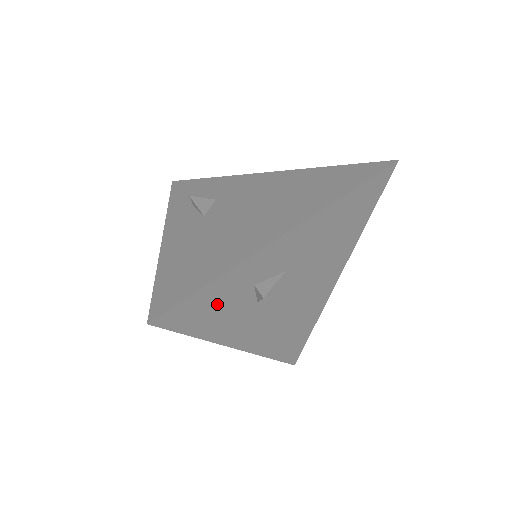
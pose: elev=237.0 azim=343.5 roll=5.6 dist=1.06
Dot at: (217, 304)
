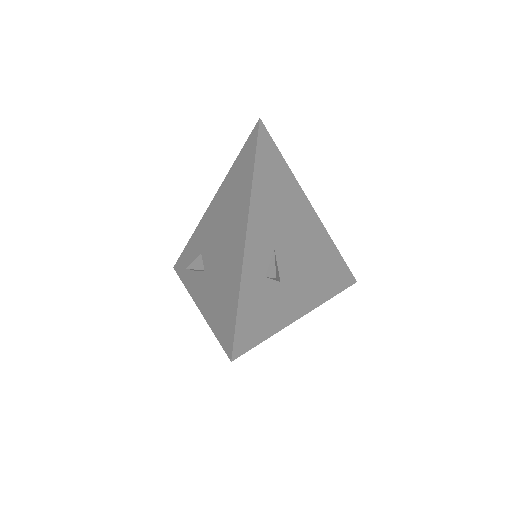
Dot at: (257, 310)
